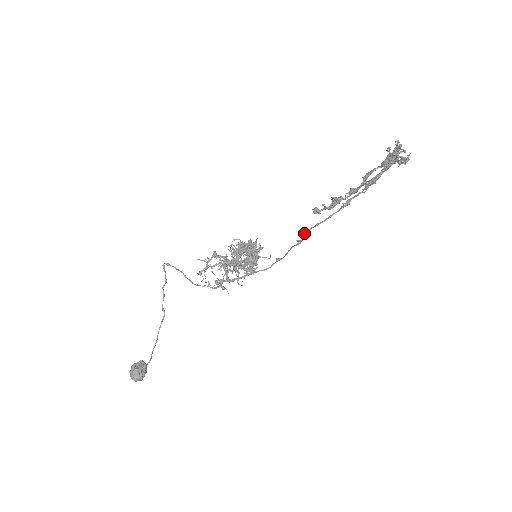
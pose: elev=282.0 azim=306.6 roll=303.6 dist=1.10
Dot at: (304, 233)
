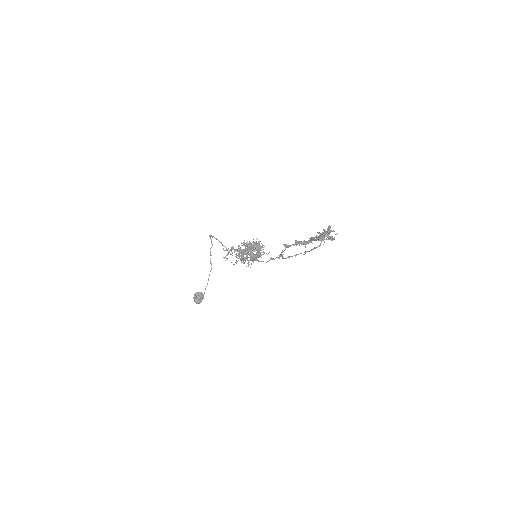
Dot at: (280, 255)
